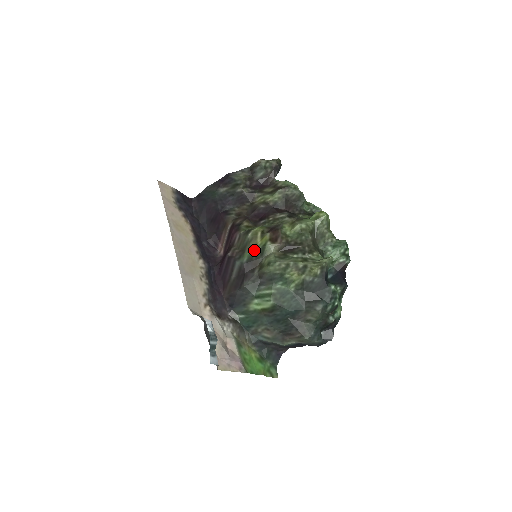
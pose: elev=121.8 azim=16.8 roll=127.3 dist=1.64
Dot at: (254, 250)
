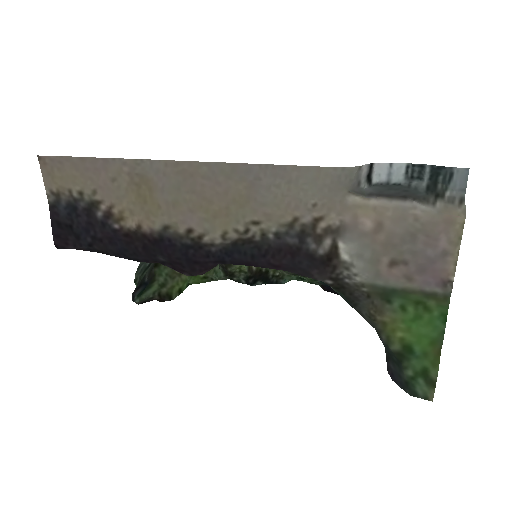
Dot at: occluded
